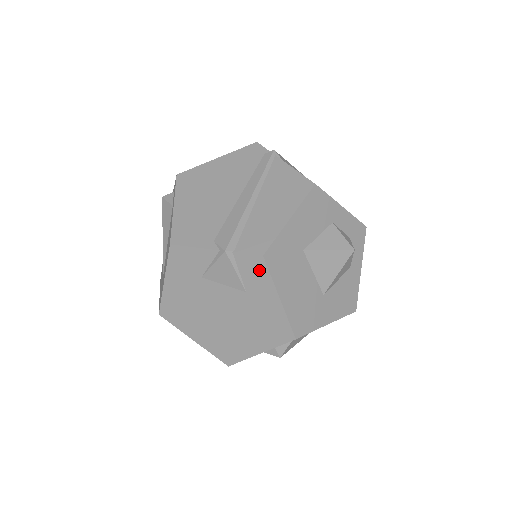
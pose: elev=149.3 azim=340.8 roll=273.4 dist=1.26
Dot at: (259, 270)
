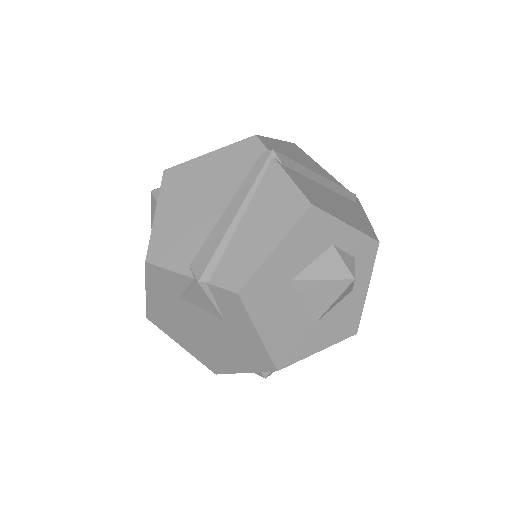
Dot at: (235, 305)
